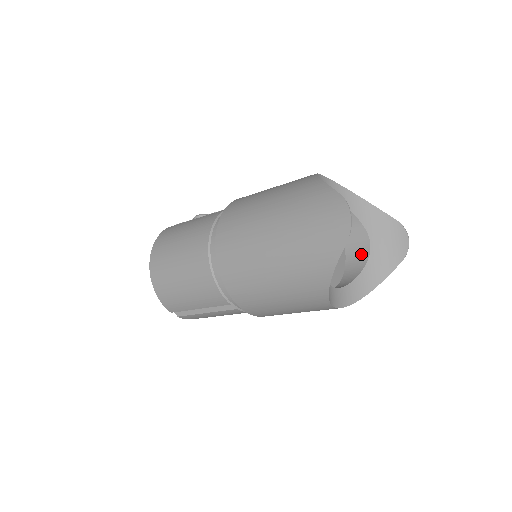
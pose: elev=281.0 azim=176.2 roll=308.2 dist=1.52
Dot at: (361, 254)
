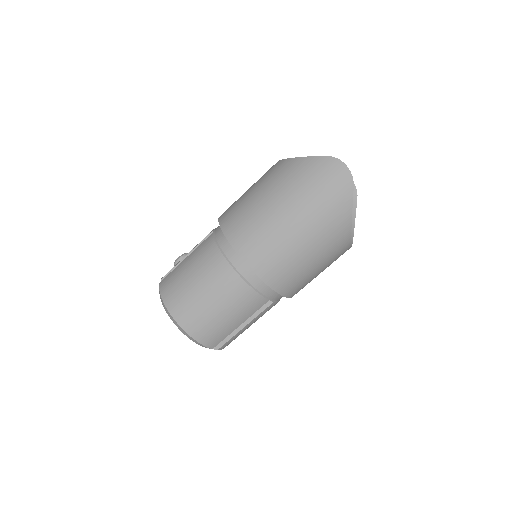
Dot at: occluded
